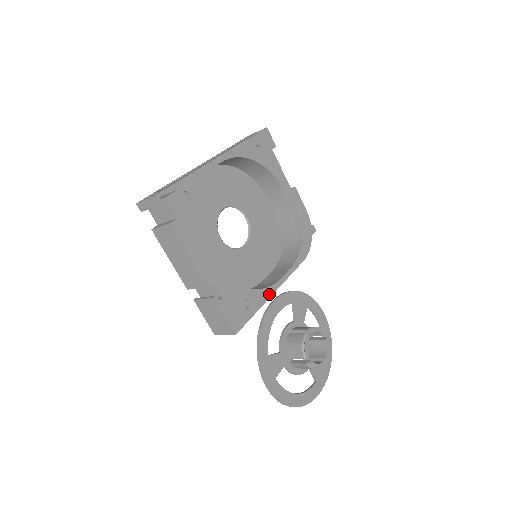
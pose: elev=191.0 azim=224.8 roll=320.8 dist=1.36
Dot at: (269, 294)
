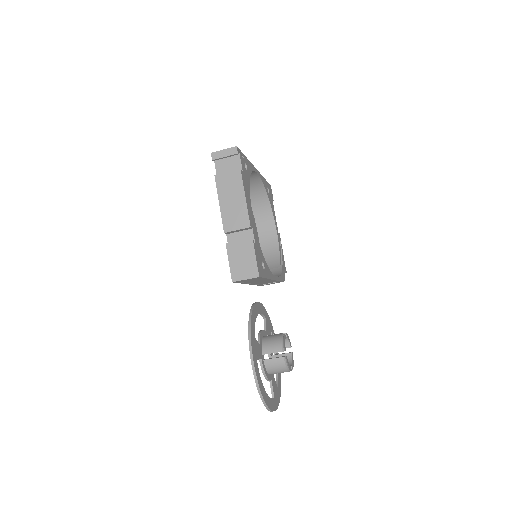
Dot at: (271, 277)
